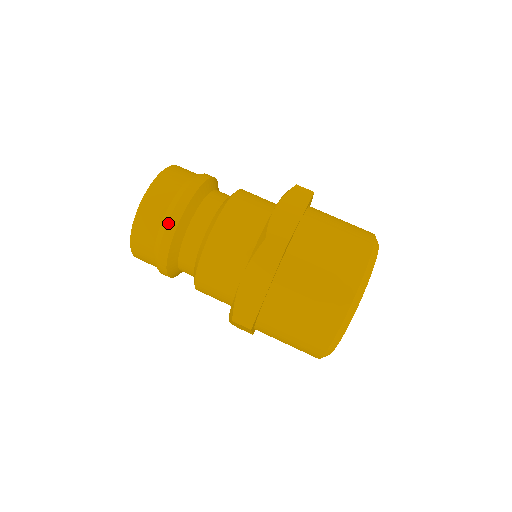
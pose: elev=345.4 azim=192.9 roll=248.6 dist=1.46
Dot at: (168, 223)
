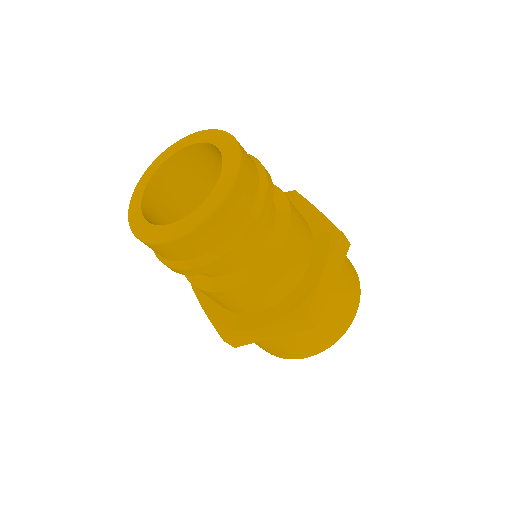
Dot at: (218, 260)
